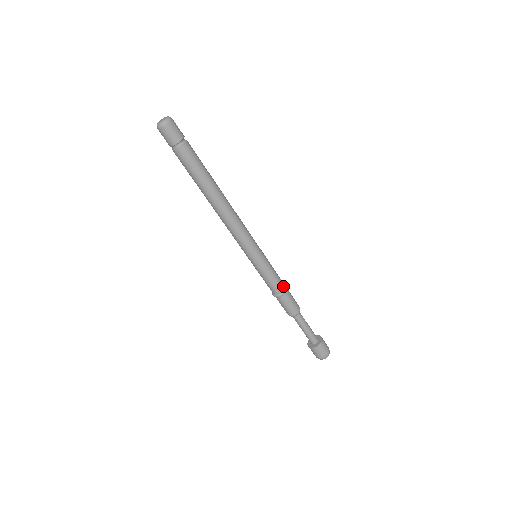
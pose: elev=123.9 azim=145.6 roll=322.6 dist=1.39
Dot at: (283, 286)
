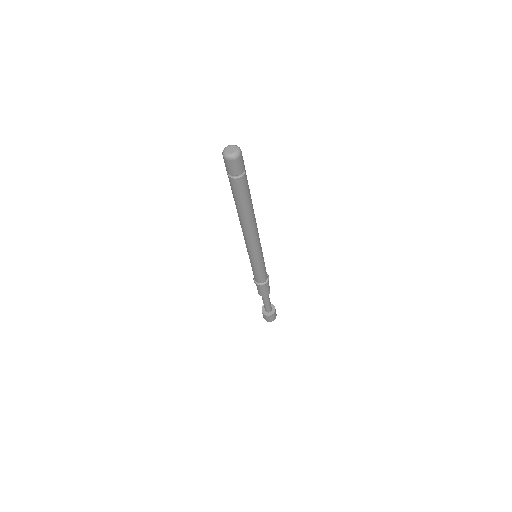
Dot at: (263, 281)
